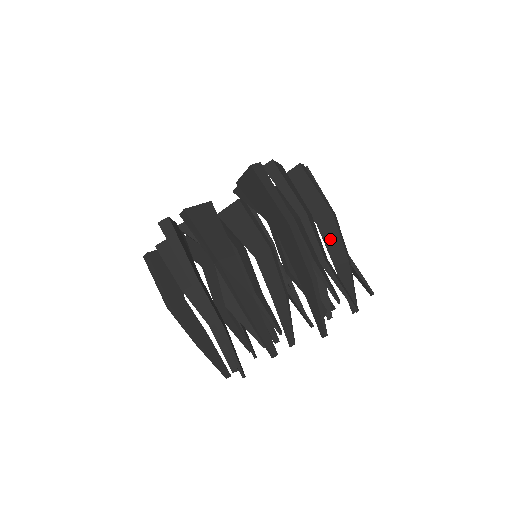
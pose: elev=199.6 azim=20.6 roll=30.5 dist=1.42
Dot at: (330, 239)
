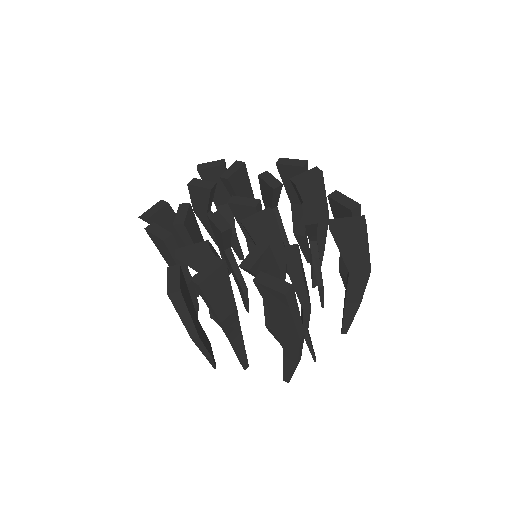
Dot at: (318, 236)
